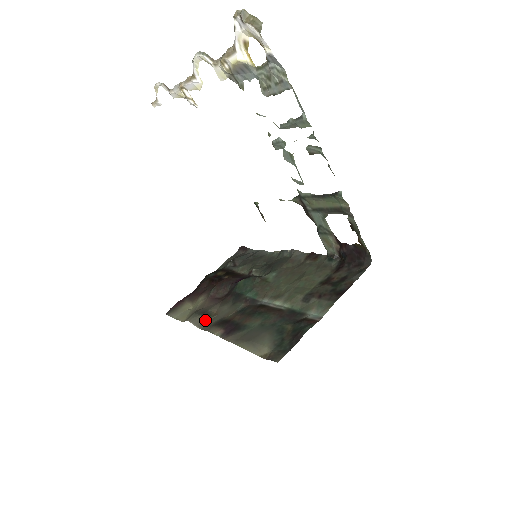
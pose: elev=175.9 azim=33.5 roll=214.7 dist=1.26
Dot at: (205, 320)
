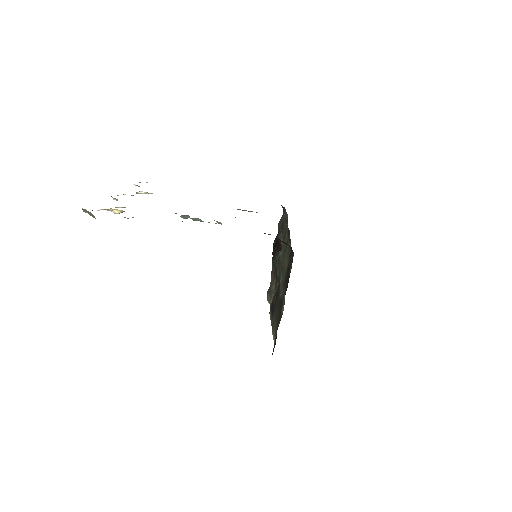
Dot at: (270, 298)
